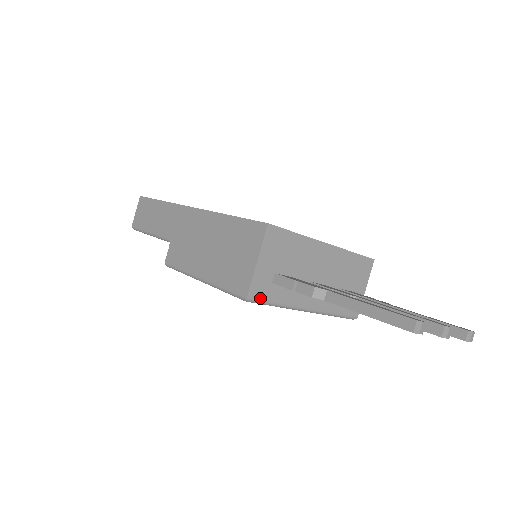
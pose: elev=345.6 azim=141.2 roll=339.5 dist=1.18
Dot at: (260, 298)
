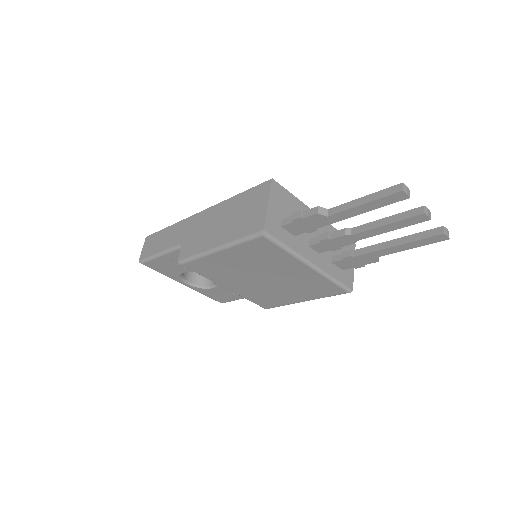
Dot at: (273, 235)
